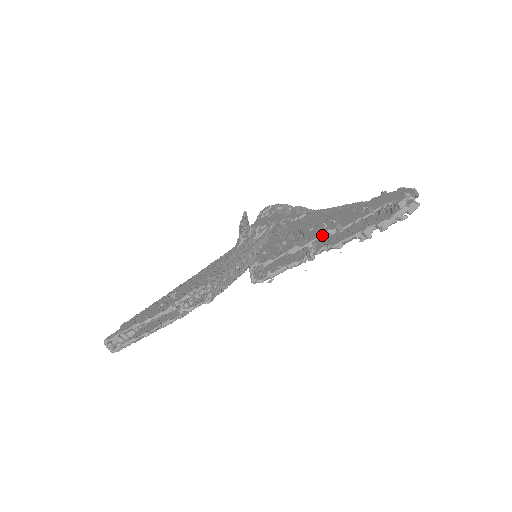
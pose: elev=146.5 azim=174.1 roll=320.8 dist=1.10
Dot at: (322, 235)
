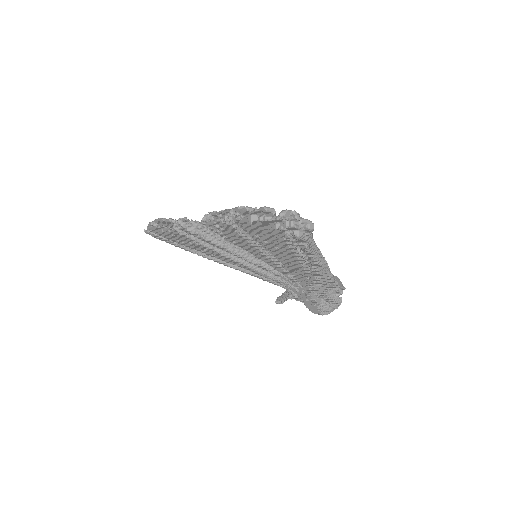
Dot at: (239, 207)
